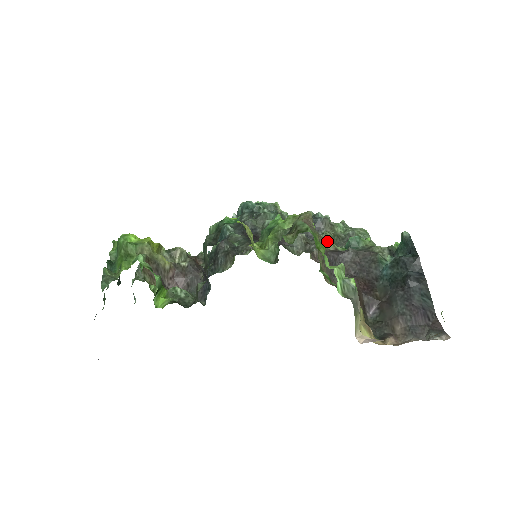
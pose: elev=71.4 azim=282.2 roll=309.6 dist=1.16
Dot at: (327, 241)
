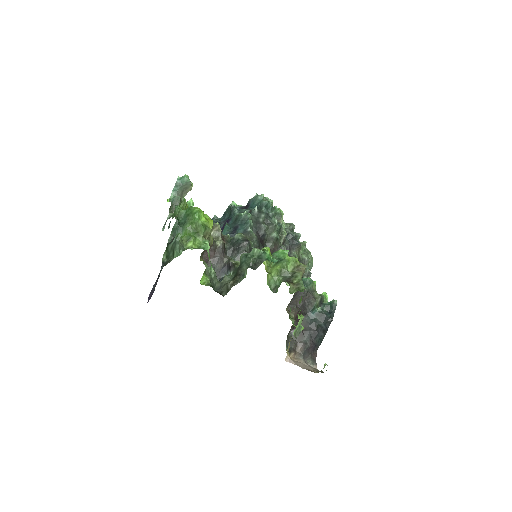
Dot at: occluded
